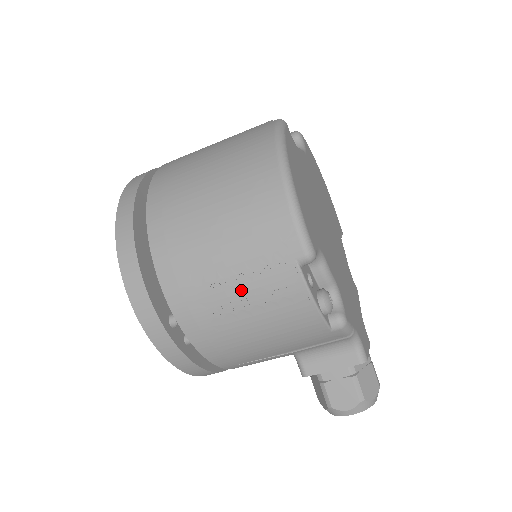
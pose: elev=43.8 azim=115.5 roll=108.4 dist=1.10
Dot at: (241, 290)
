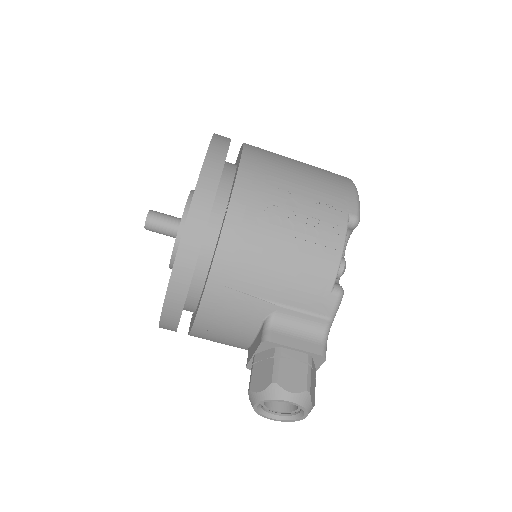
Dot at: (299, 207)
